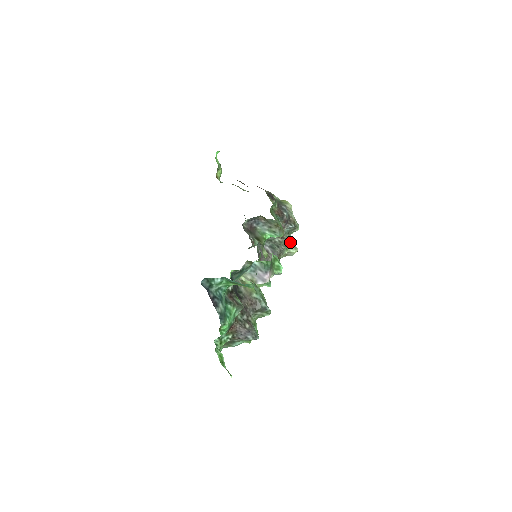
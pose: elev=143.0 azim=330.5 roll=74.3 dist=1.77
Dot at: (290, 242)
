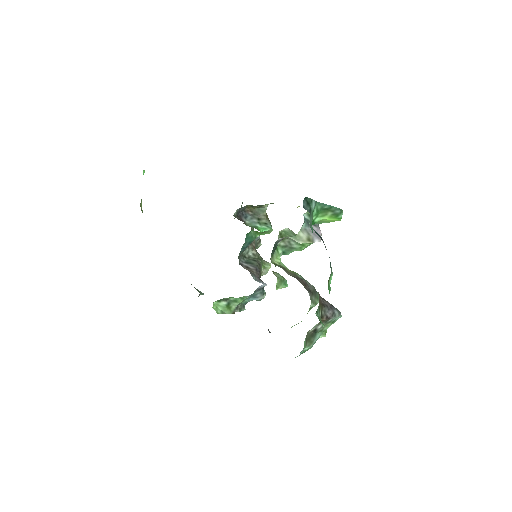
Dot at: occluded
